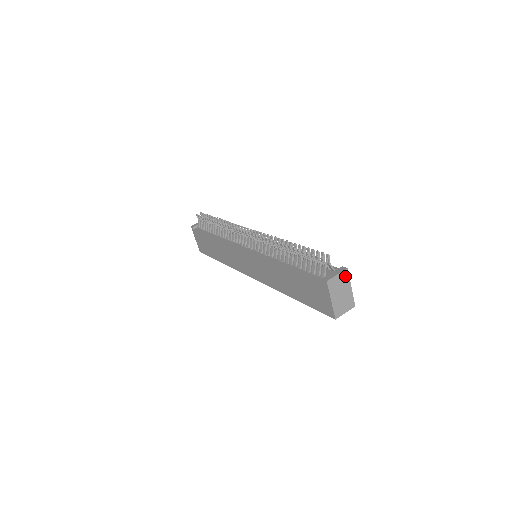
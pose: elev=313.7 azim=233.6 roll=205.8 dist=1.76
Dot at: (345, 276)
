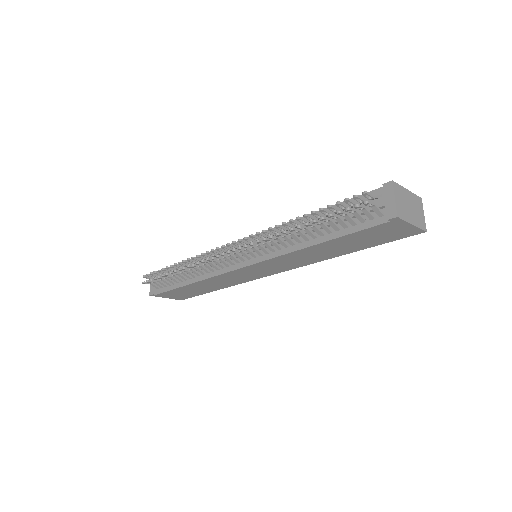
Dot at: (397, 189)
